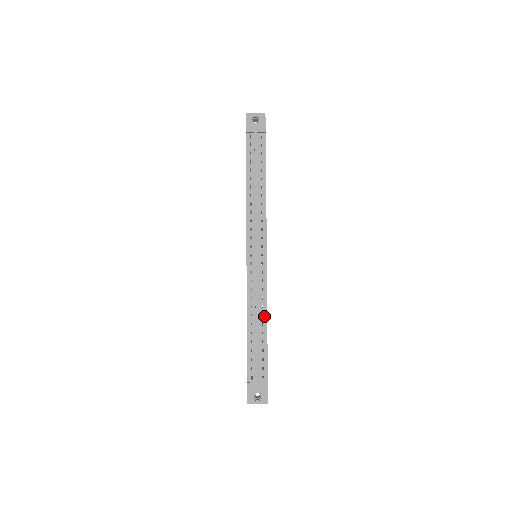
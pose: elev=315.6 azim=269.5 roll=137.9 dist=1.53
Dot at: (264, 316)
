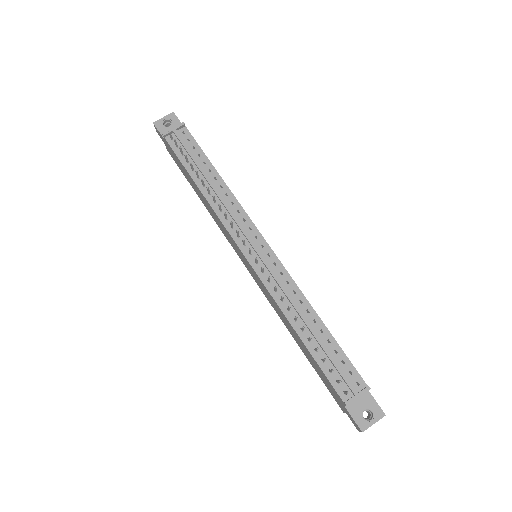
Dot at: (310, 311)
